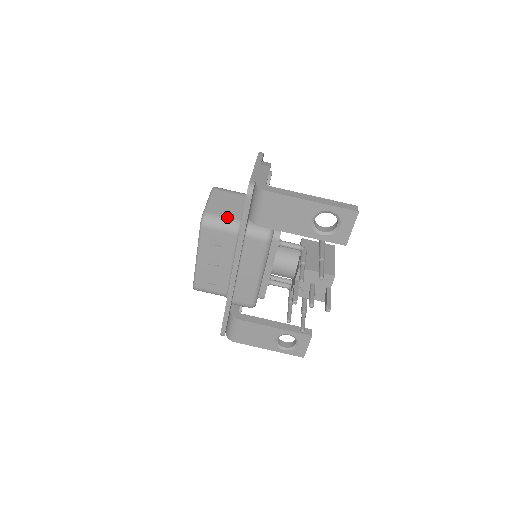
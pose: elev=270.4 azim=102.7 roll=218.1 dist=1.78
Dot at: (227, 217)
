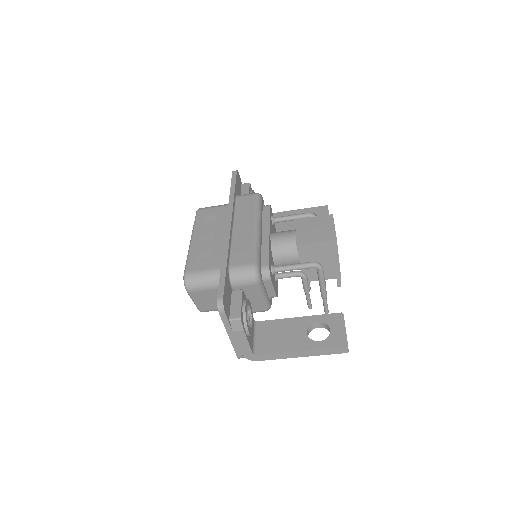
Dot at: occluded
